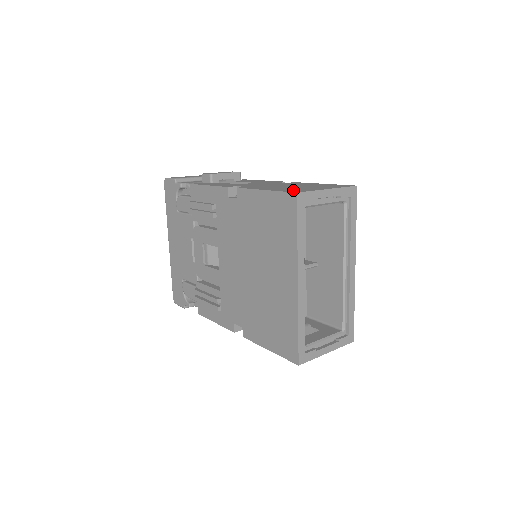
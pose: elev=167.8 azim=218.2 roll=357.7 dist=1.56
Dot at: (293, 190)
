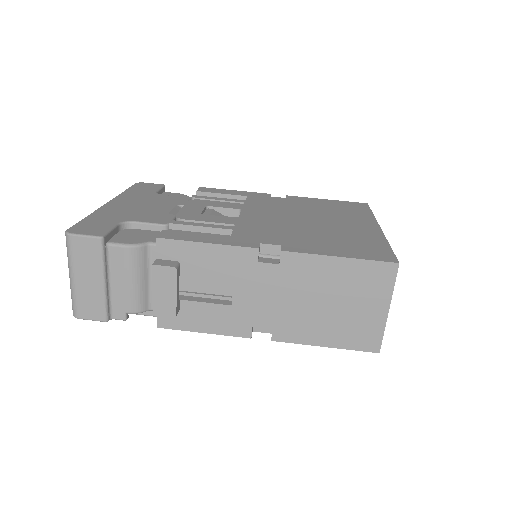
Dot at: (361, 340)
